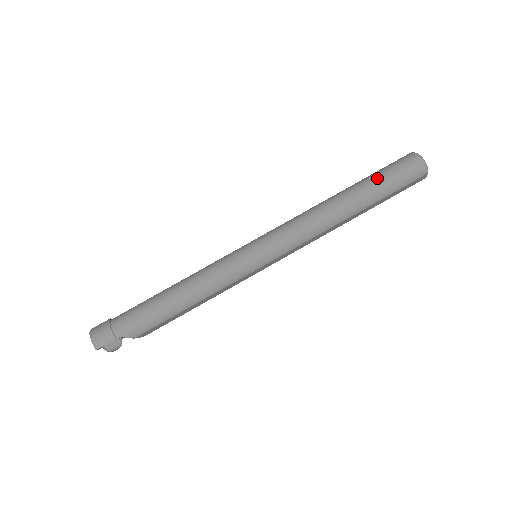
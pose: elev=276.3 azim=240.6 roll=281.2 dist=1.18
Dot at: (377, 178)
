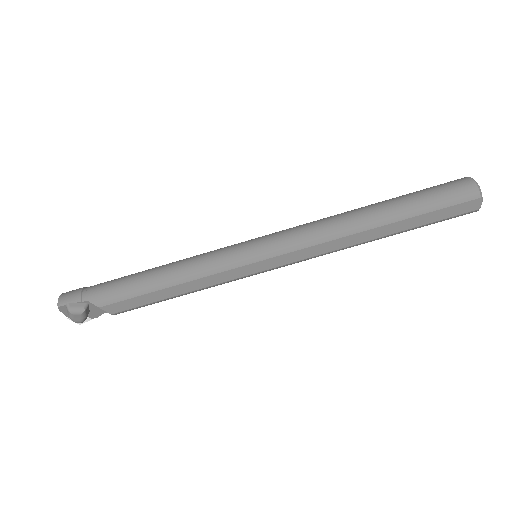
Dot at: (413, 193)
